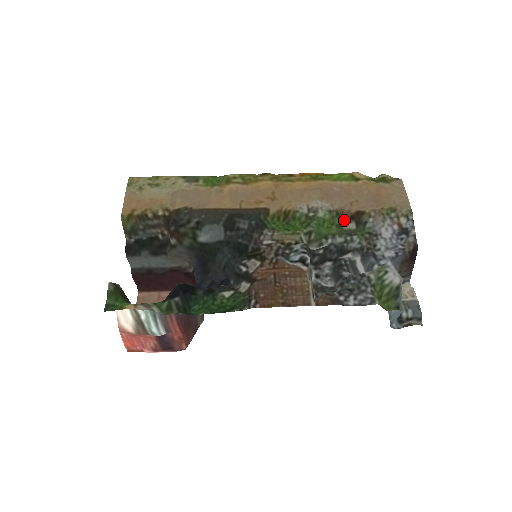
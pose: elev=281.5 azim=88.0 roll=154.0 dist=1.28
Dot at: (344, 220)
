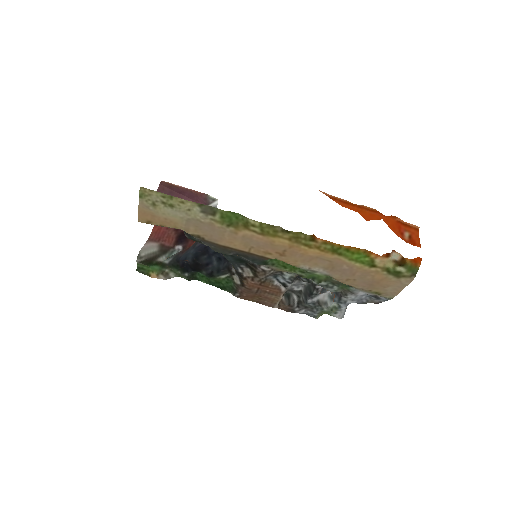
Dot at: occluded
